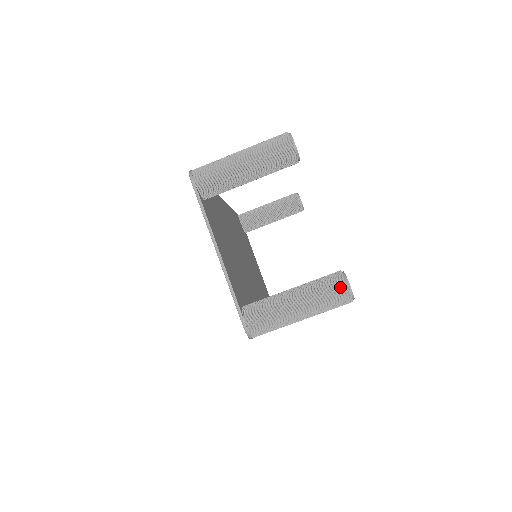
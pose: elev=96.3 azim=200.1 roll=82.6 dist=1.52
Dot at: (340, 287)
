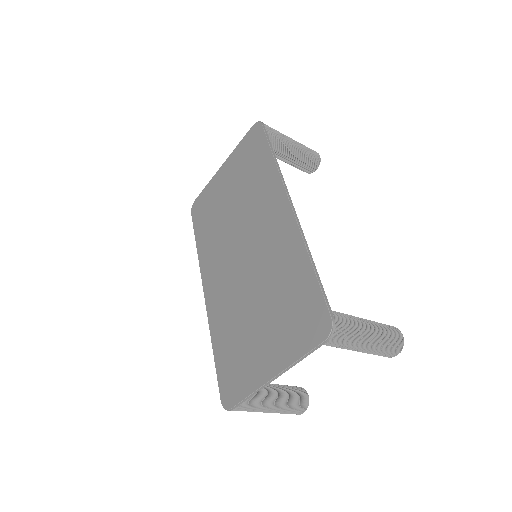
Dot at: (300, 413)
